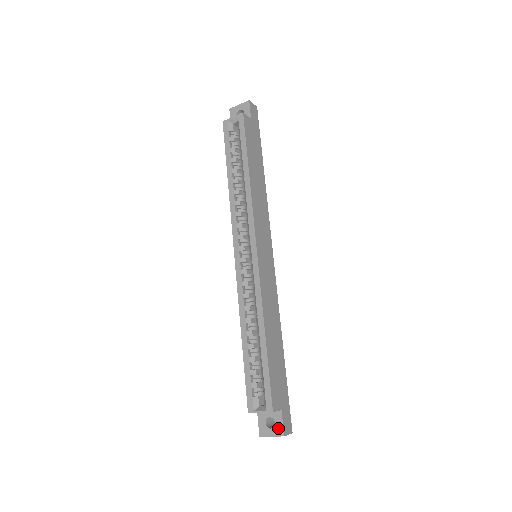
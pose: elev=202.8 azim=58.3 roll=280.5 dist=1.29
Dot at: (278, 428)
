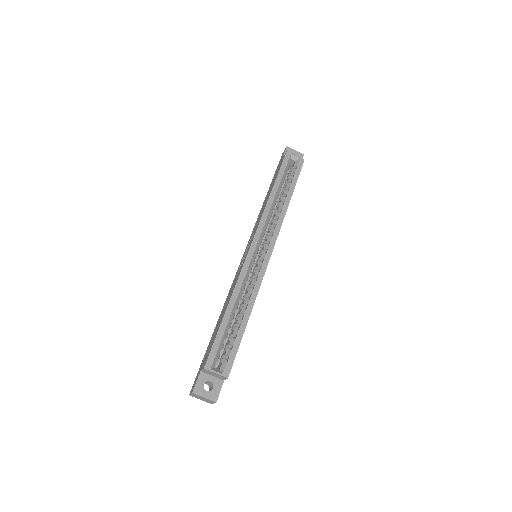
Dot at: (214, 393)
